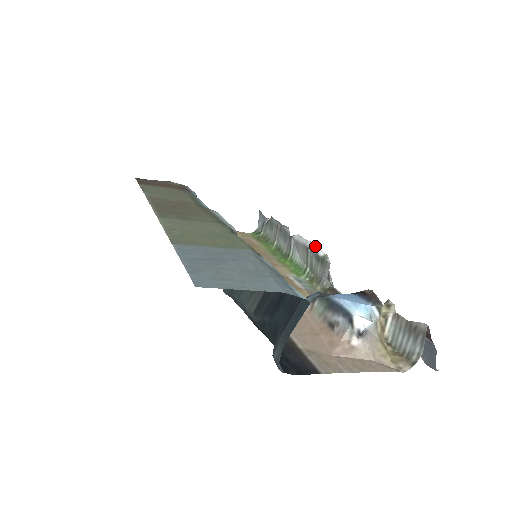
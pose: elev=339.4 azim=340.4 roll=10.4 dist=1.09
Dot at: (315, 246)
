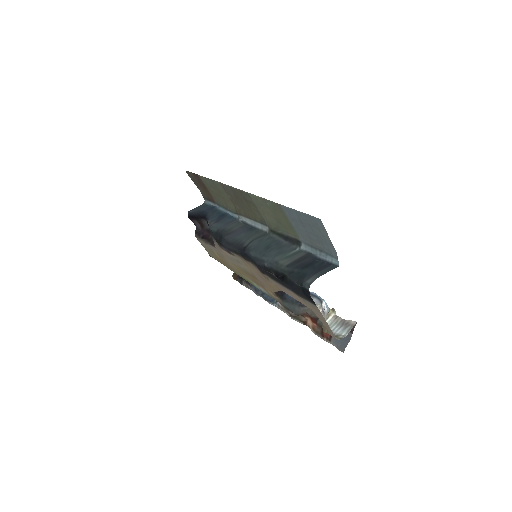
Dot at: occluded
